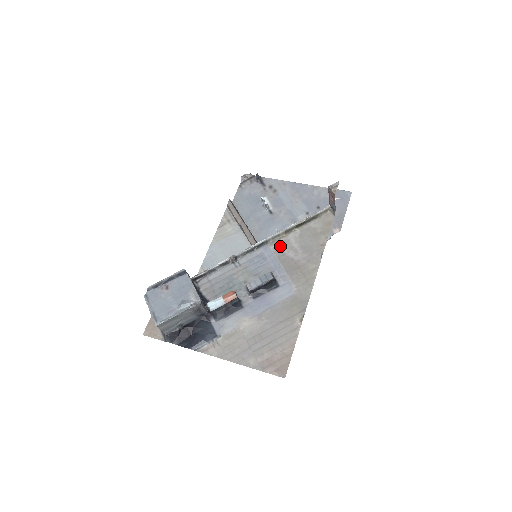
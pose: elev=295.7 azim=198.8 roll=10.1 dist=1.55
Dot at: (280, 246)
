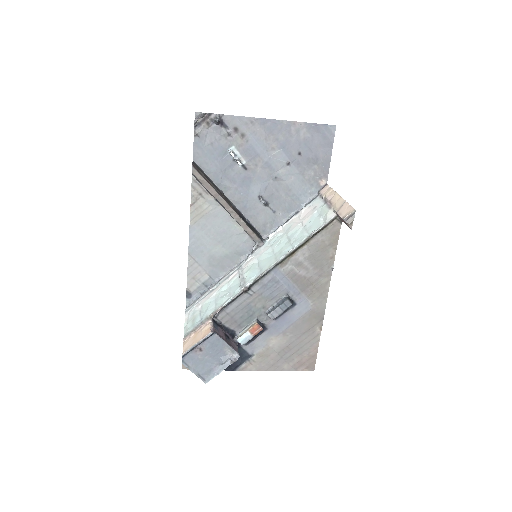
Dot at: (290, 267)
